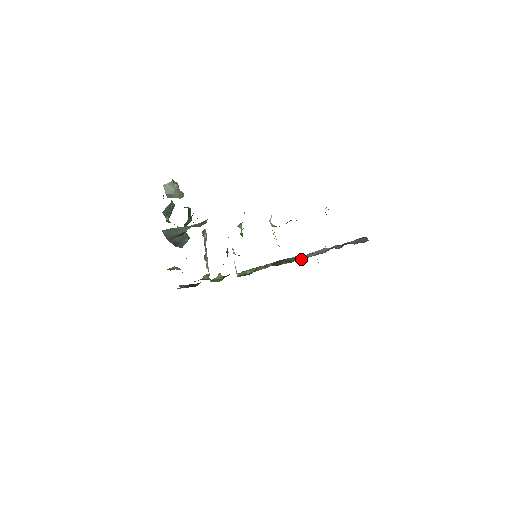
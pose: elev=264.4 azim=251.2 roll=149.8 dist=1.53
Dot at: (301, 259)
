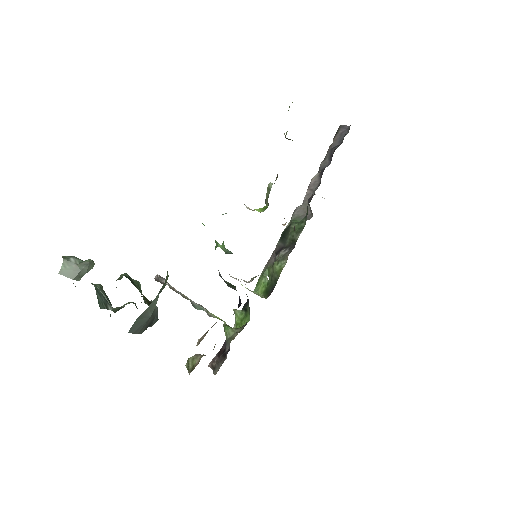
Dot at: (303, 213)
